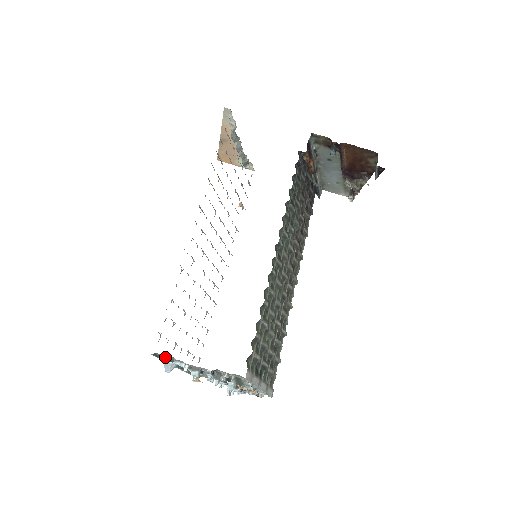
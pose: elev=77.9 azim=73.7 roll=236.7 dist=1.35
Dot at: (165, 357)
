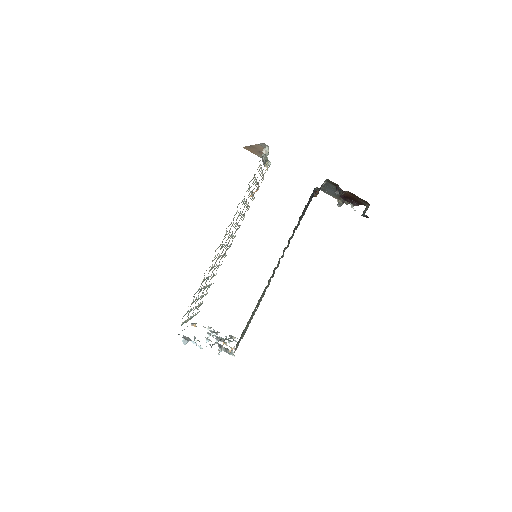
Dot at: (184, 336)
